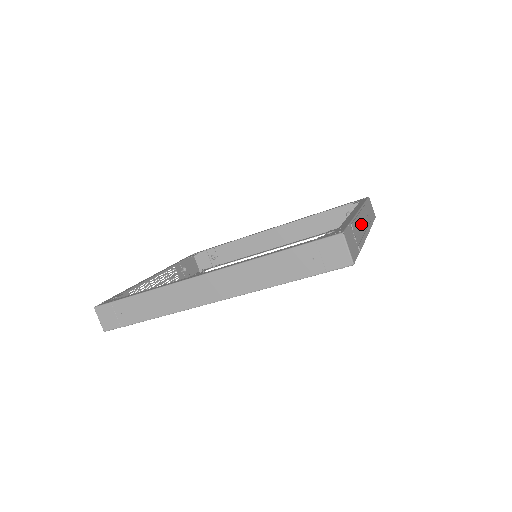
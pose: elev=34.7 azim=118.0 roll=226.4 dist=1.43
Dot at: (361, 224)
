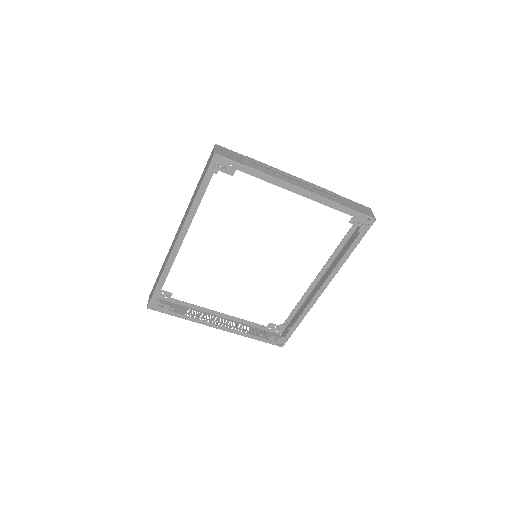
Dot at: (287, 177)
